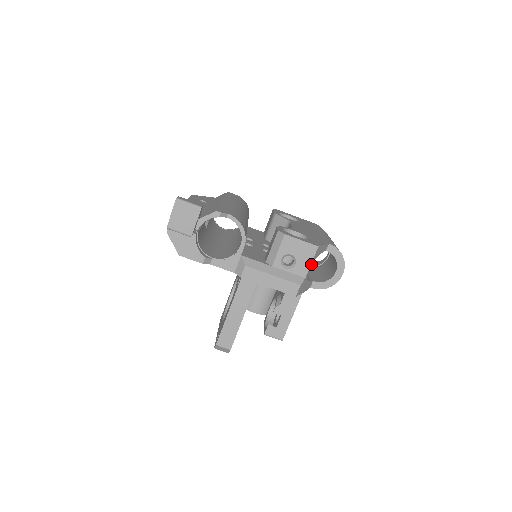
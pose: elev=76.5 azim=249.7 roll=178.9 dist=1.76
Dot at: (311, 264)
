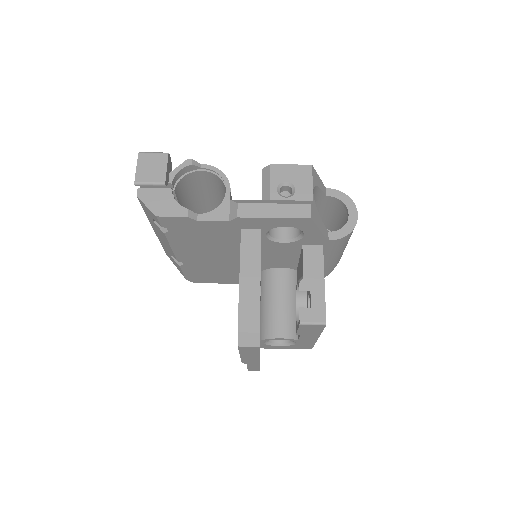
Dot at: (313, 186)
